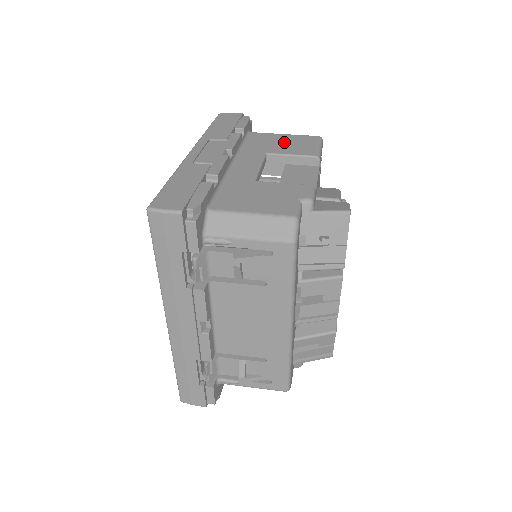
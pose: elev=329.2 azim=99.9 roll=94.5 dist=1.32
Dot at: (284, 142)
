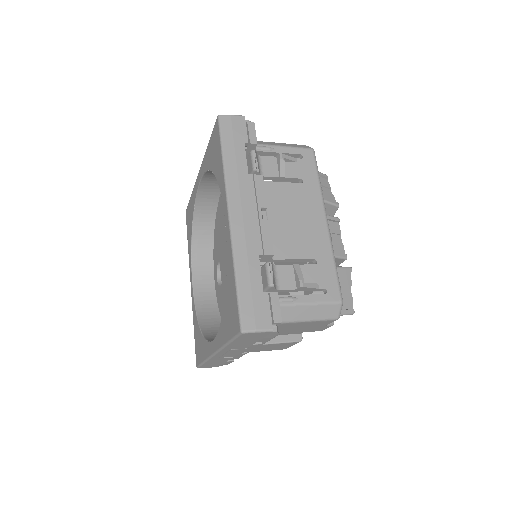
Dot at: occluded
